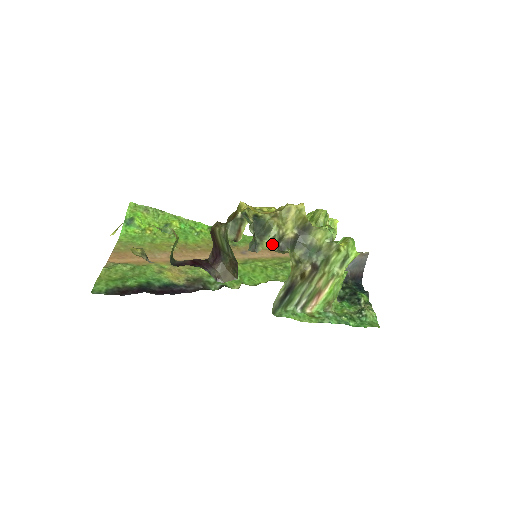
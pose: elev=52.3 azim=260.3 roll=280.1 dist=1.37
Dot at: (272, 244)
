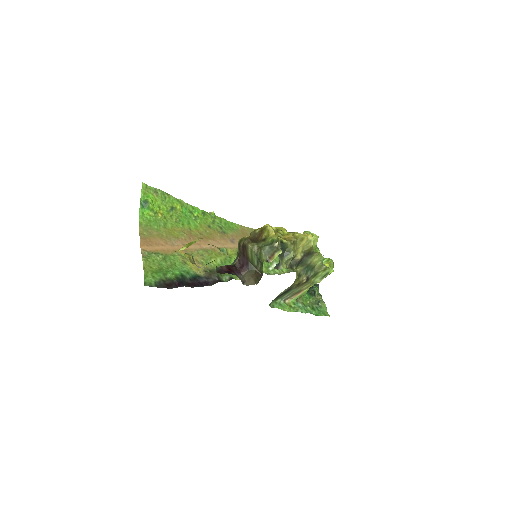
Dot at: (287, 263)
